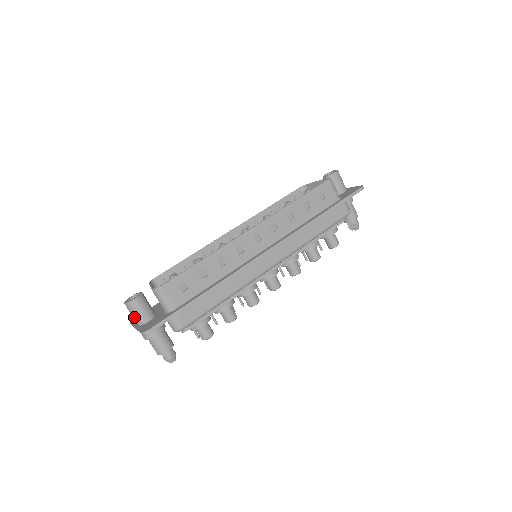
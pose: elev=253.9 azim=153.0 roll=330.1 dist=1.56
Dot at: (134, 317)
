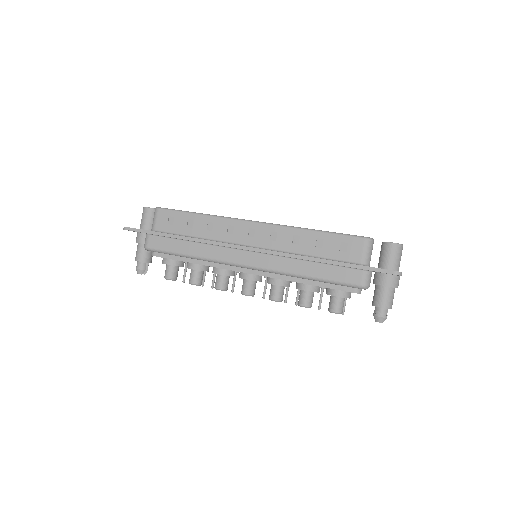
Dot at: (141, 221)
